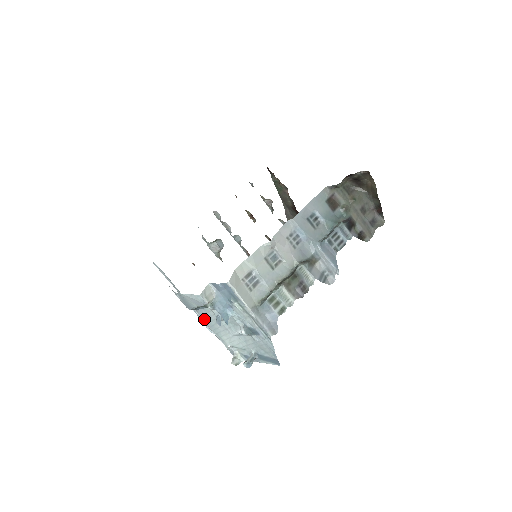
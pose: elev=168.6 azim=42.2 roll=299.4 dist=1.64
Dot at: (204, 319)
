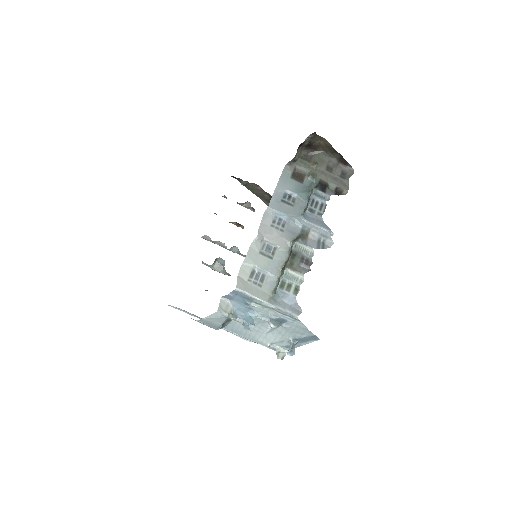
Dot at: (235, 332)
